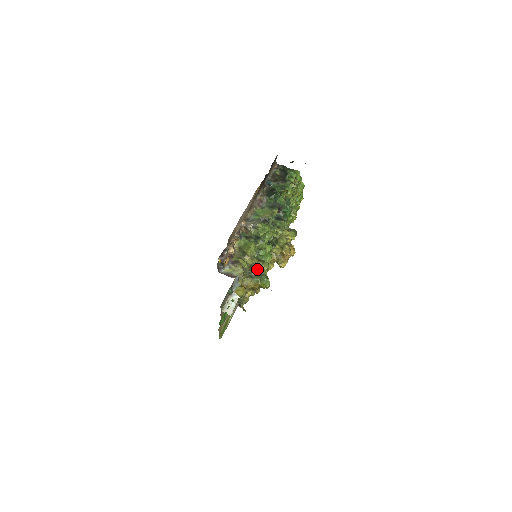
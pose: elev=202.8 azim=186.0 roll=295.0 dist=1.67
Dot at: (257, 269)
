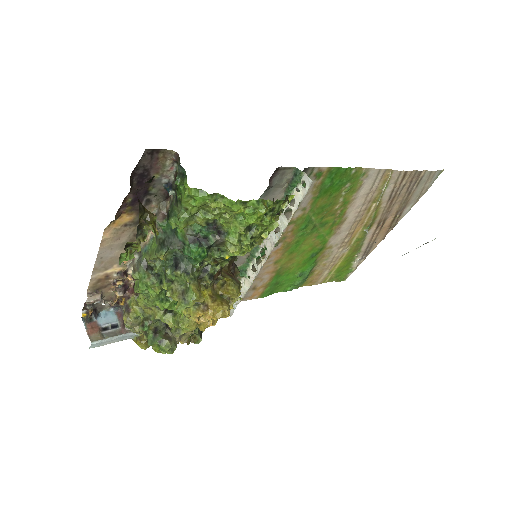
Dot at: occluded
